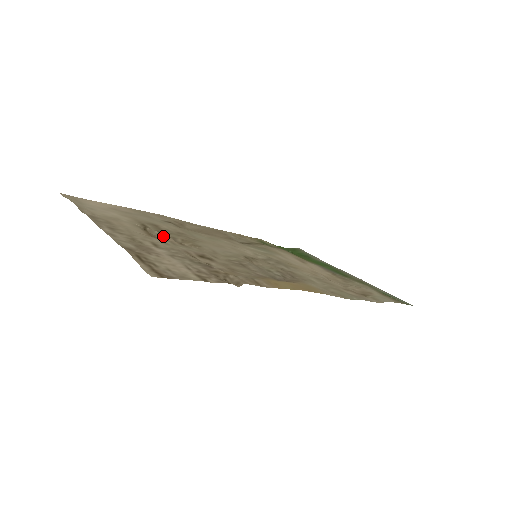
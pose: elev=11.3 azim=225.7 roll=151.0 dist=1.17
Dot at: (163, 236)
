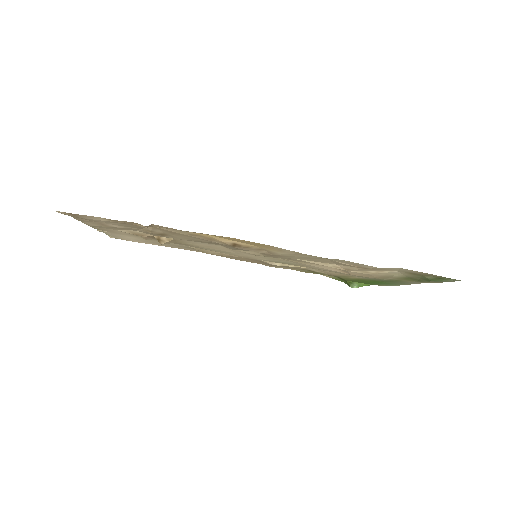
Dot at: (151, 237)
